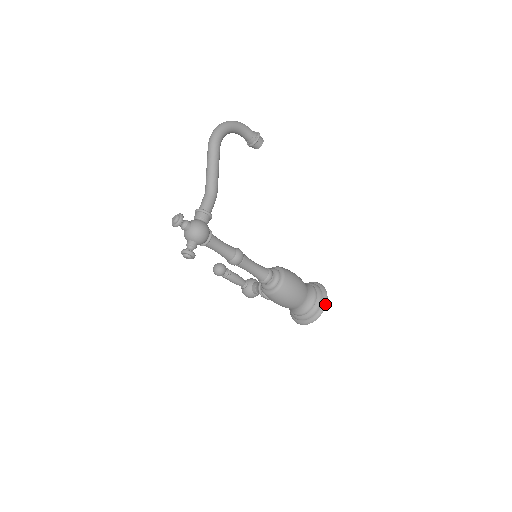
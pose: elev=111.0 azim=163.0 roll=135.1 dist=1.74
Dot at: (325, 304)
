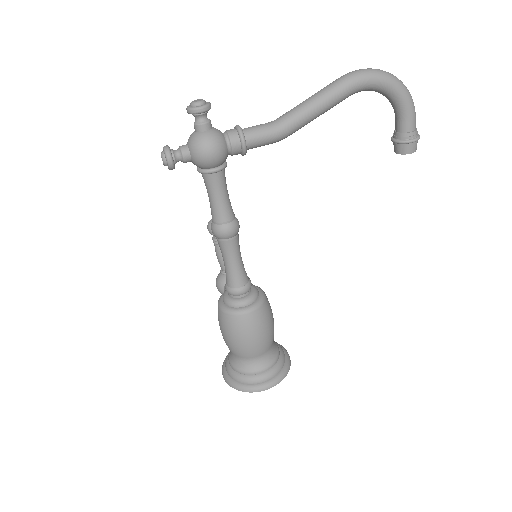
Dot at: (264, 388)
